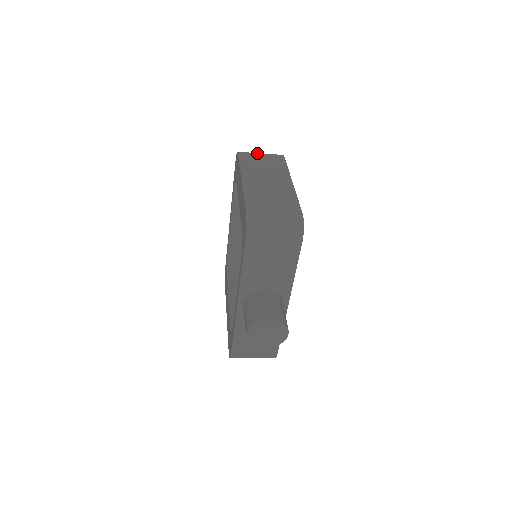
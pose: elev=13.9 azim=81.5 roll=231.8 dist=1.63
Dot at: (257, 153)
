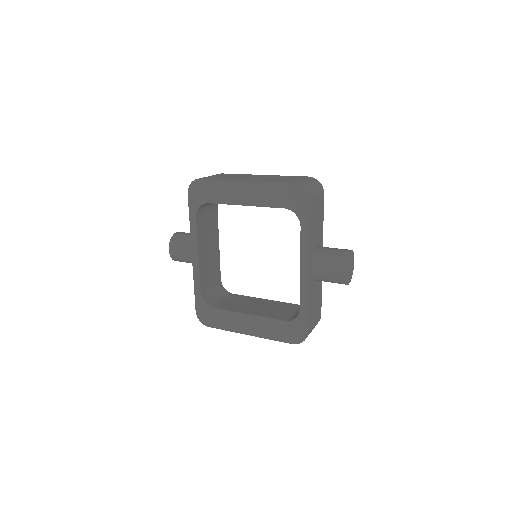
Dot at: occluded
